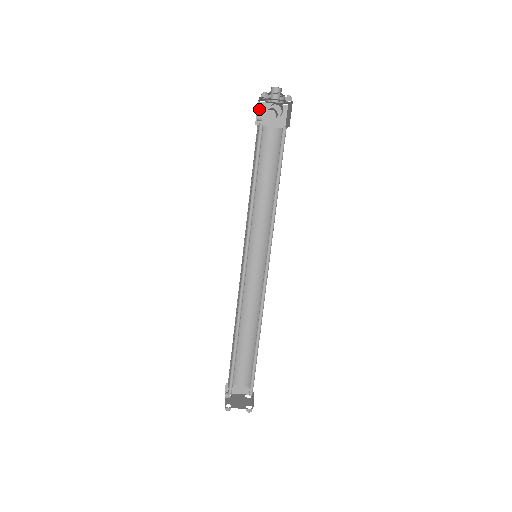
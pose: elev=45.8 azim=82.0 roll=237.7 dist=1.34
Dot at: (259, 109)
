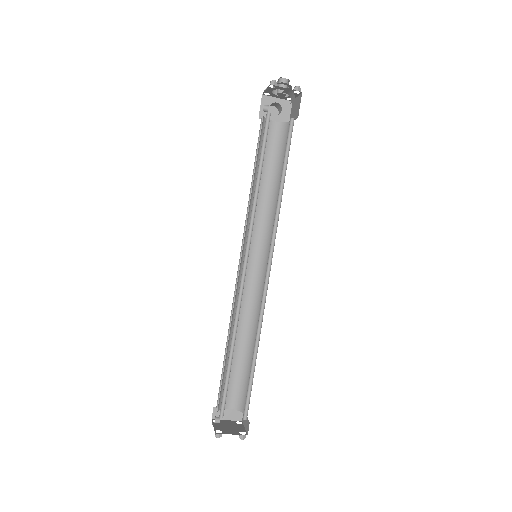
Dot at: (263, 102)
